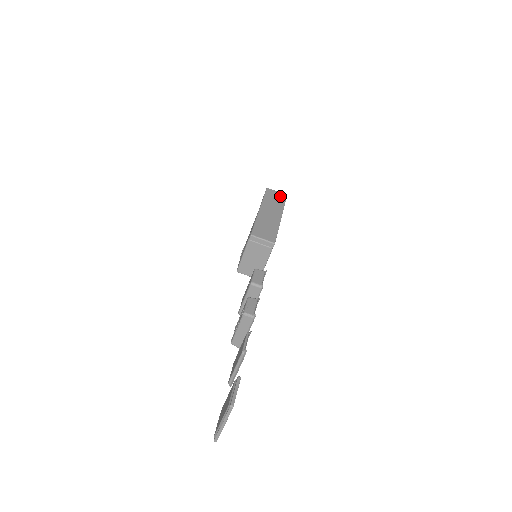
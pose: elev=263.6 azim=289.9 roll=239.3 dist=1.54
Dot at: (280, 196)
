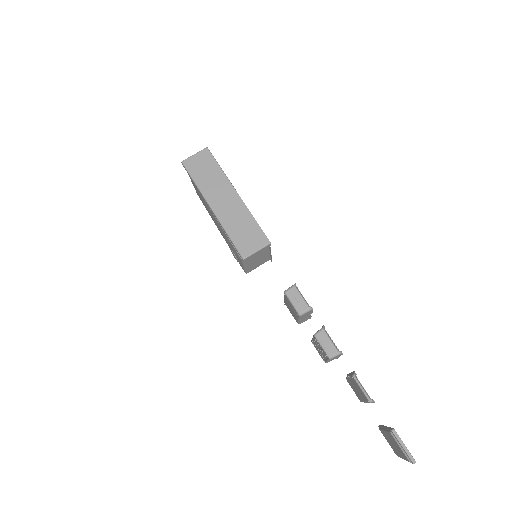
Dot at: (204, 159)
